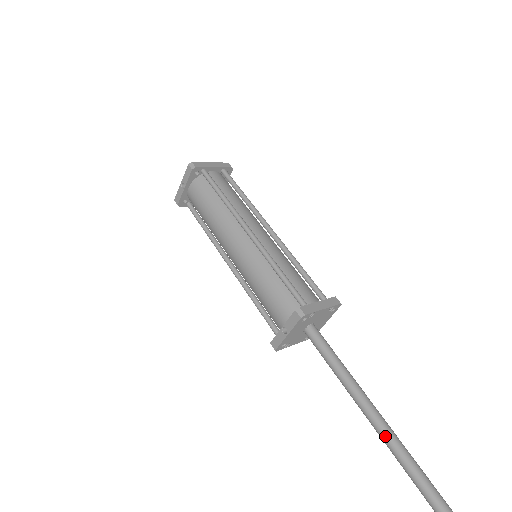
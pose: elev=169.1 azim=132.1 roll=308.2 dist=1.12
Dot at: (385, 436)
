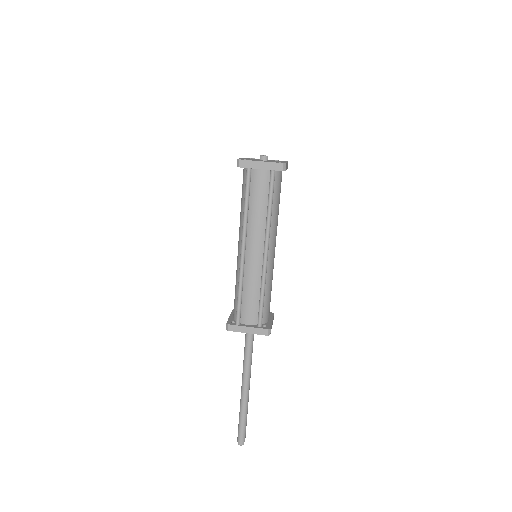
Dot at: (240, 399)
